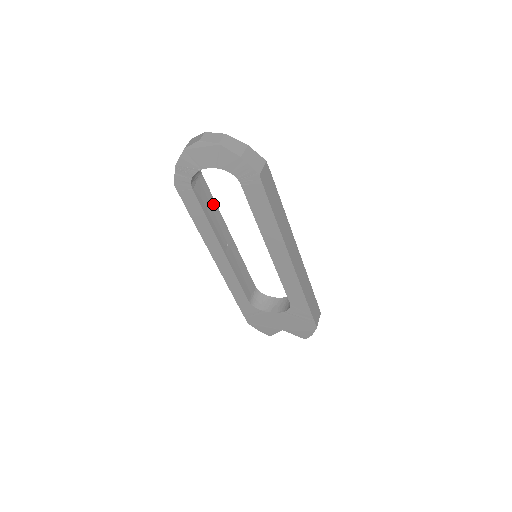
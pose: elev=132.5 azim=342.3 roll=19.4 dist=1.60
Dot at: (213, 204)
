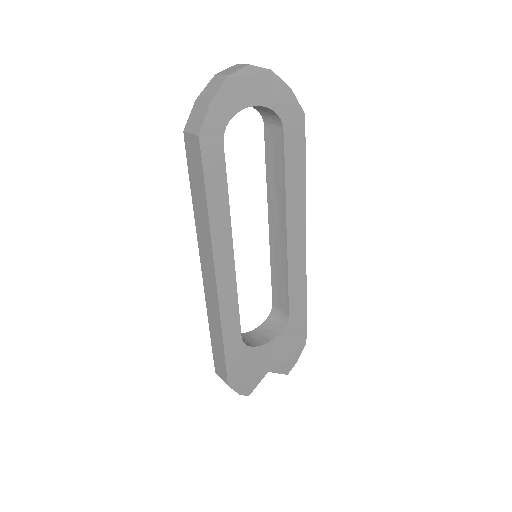
Dot at: occluded
